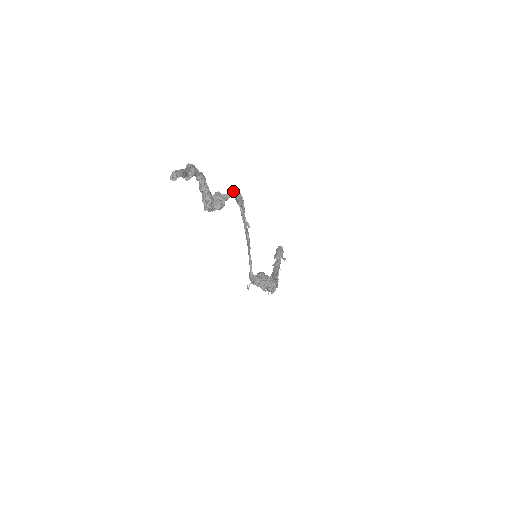
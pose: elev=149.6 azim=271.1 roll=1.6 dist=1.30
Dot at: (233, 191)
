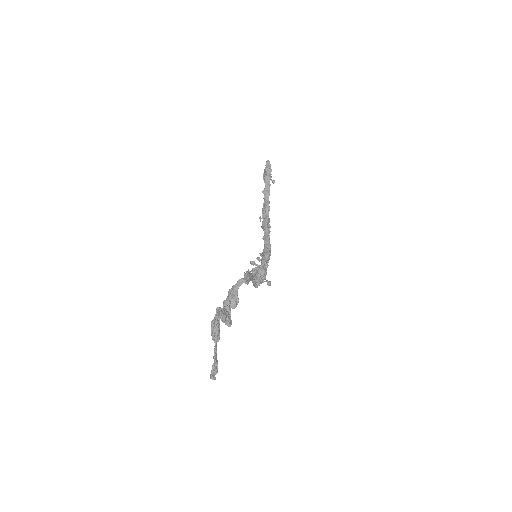
Dot at: (243, 280)
